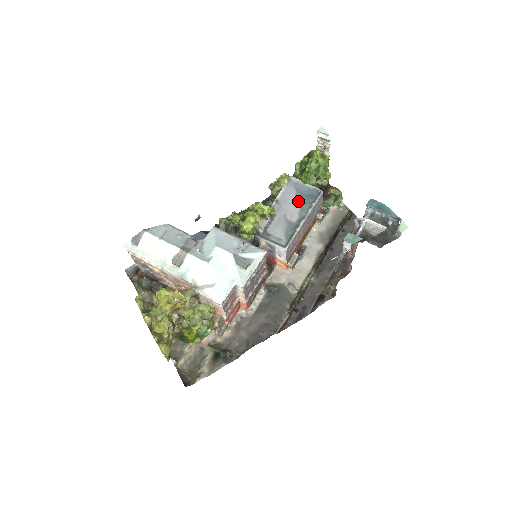
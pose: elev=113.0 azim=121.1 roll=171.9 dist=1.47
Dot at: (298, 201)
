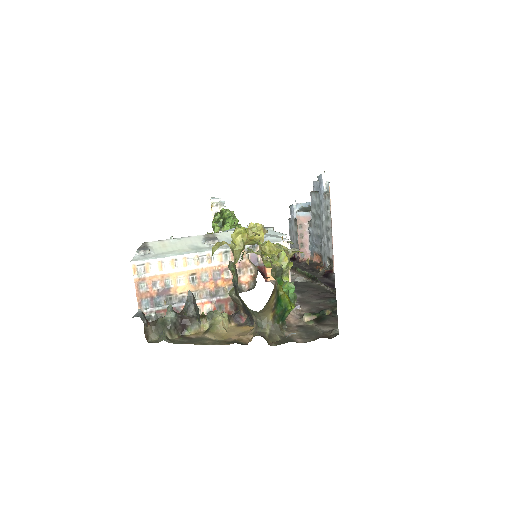
Dot at: occluded
